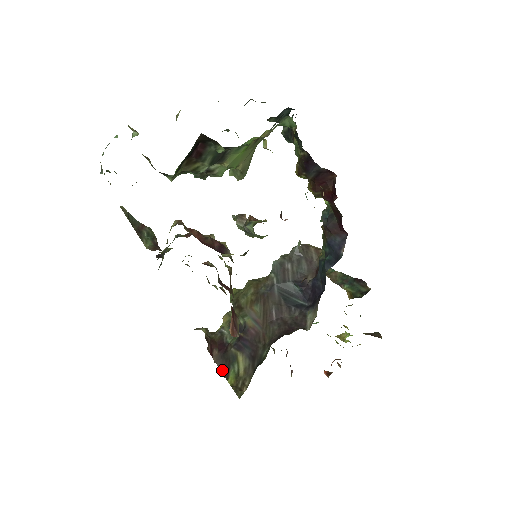
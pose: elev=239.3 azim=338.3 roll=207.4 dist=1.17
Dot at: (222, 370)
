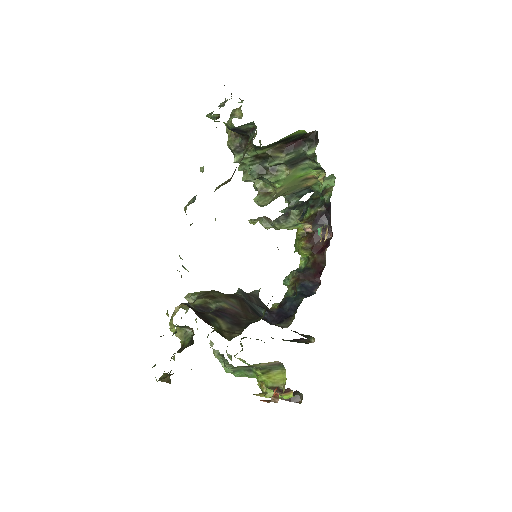
Dot at: (203, 319)
